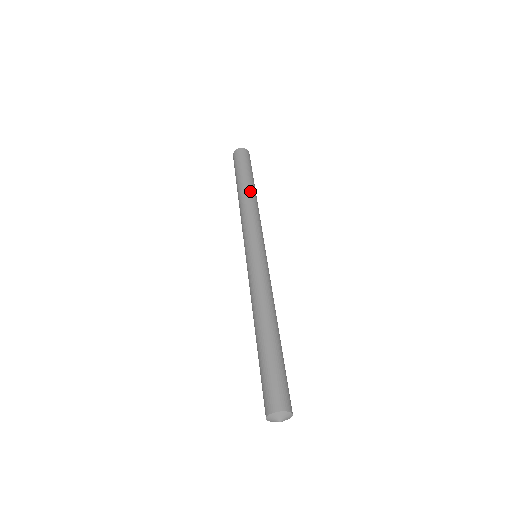
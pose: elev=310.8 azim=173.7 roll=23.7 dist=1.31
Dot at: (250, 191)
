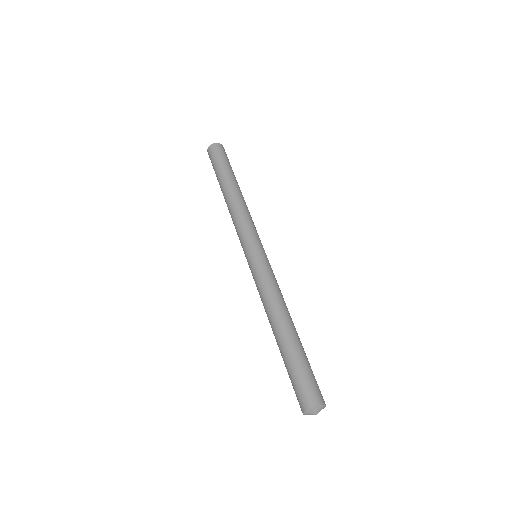
Dot at: (239, 190)
